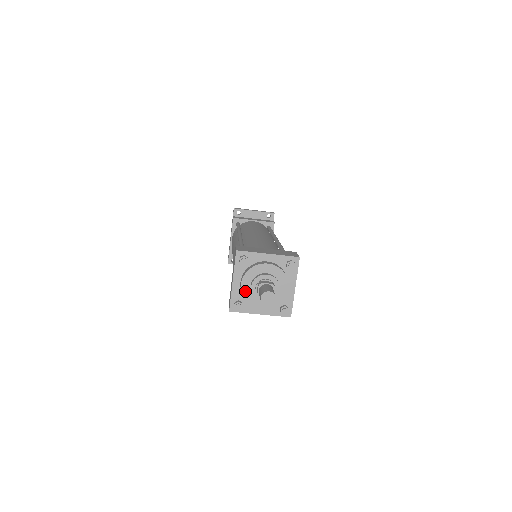
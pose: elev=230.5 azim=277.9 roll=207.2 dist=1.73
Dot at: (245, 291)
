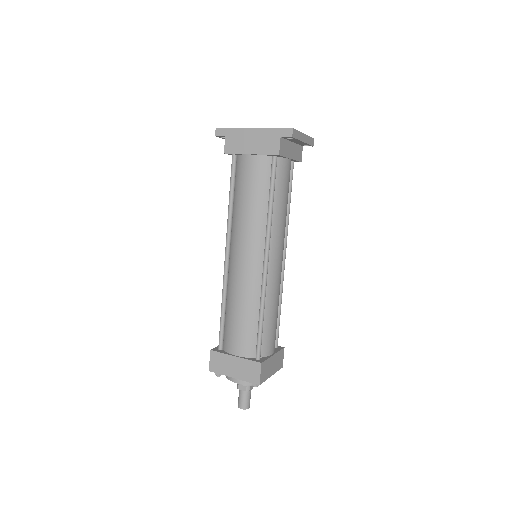
Dot at: (234, 380)
